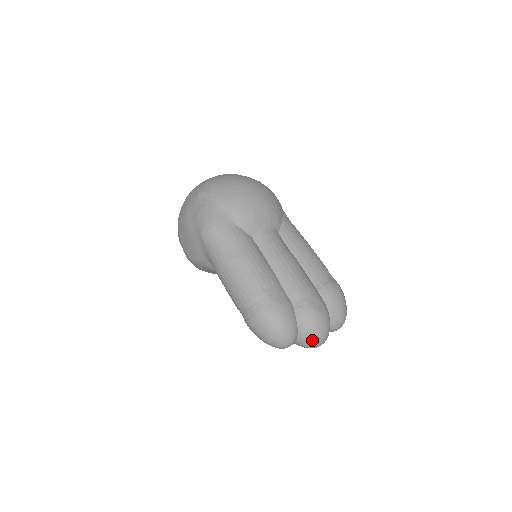
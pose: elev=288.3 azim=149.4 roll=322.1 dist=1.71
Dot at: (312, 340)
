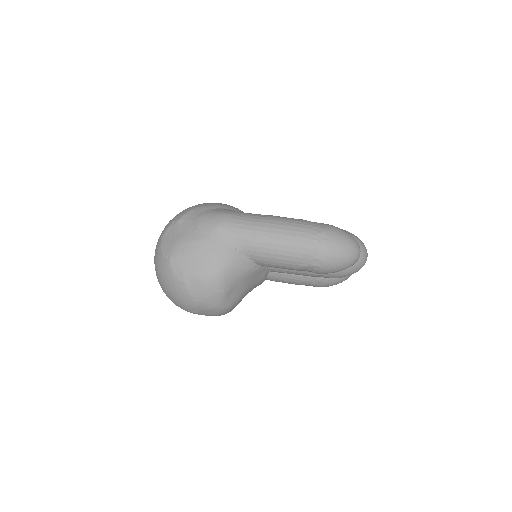
Dot at: (363, 246)
